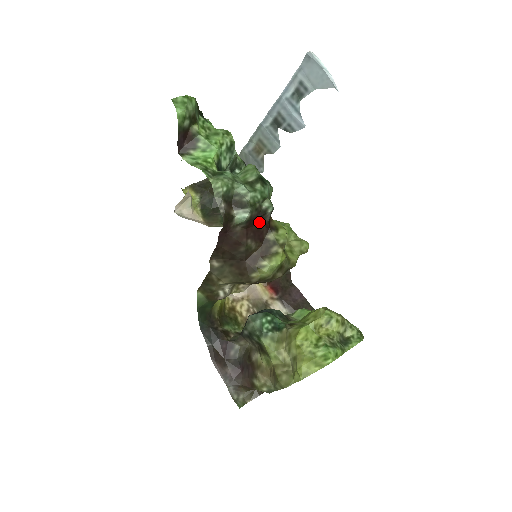
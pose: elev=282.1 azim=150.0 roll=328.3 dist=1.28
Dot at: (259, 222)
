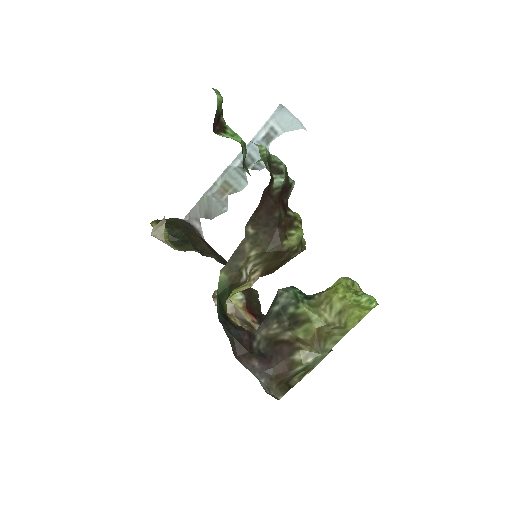
Dot at: (284, 196)
